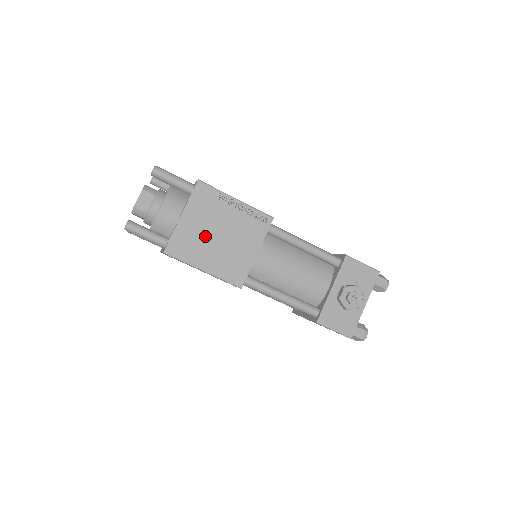
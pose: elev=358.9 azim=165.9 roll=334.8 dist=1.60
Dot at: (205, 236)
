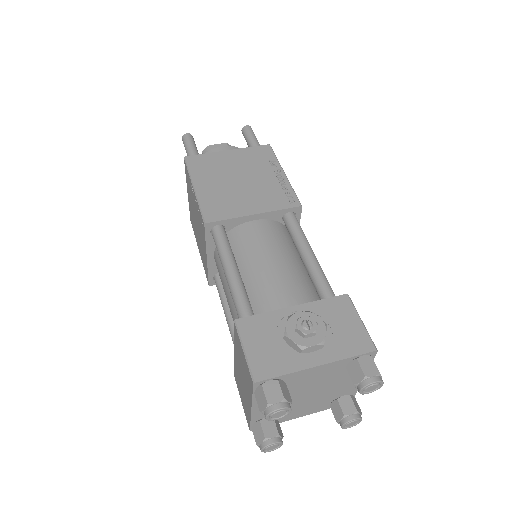
Dot at: (228, 172)
